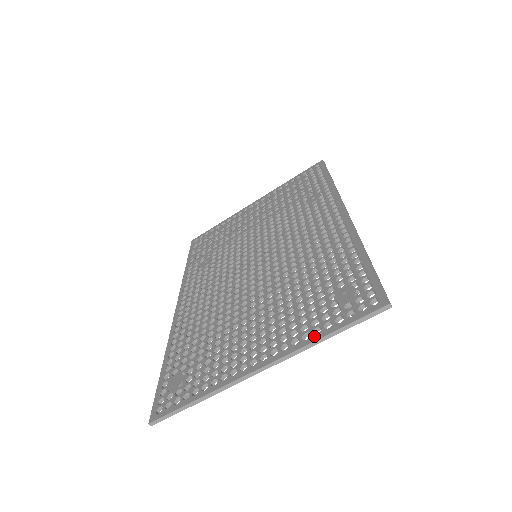
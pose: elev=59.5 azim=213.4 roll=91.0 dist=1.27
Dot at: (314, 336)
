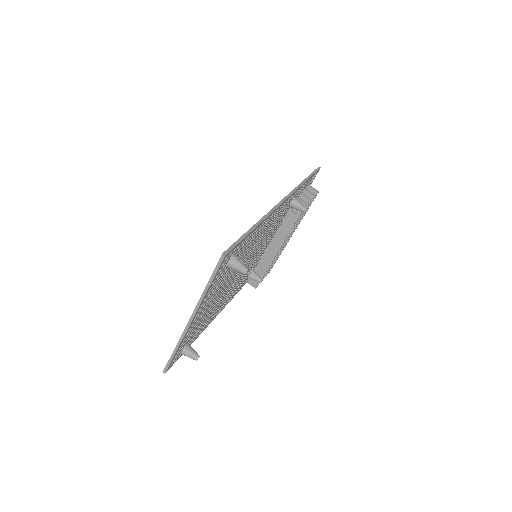
Dot at: (205, 290)
